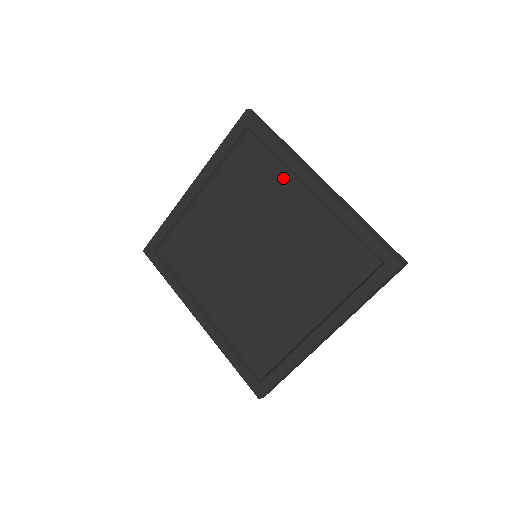
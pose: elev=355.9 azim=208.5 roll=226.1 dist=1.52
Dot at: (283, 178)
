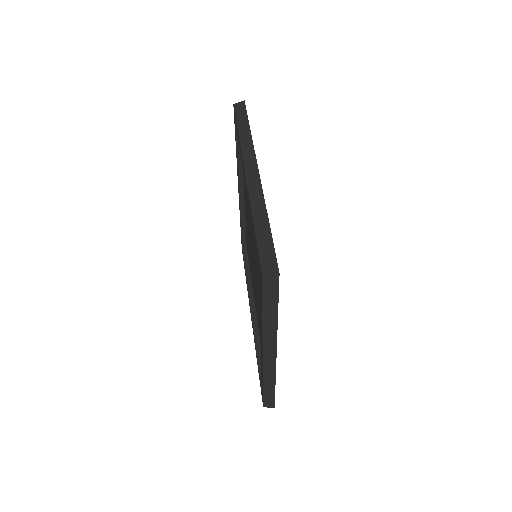
Dot at: occluded
